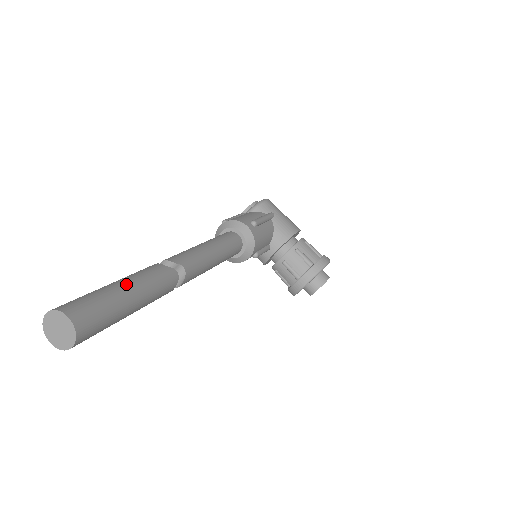
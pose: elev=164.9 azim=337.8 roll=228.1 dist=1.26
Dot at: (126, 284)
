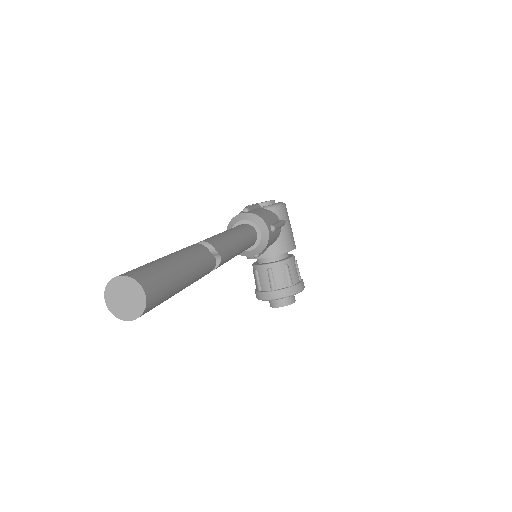
Dot at: (185, 266)
